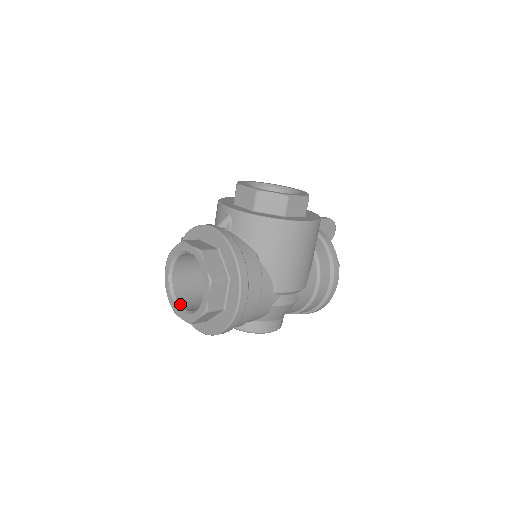
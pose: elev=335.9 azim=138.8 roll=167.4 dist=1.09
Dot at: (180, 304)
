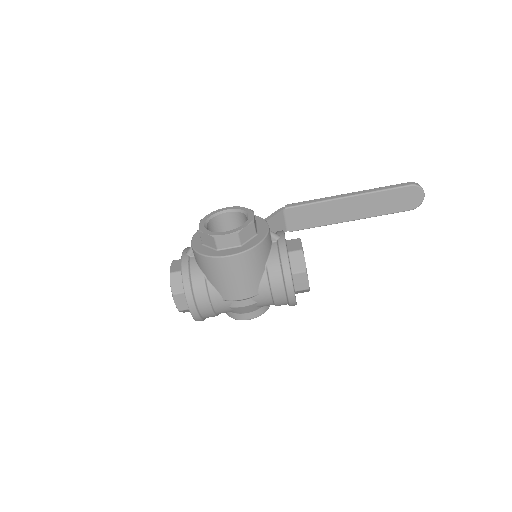
Dot at: occluded
